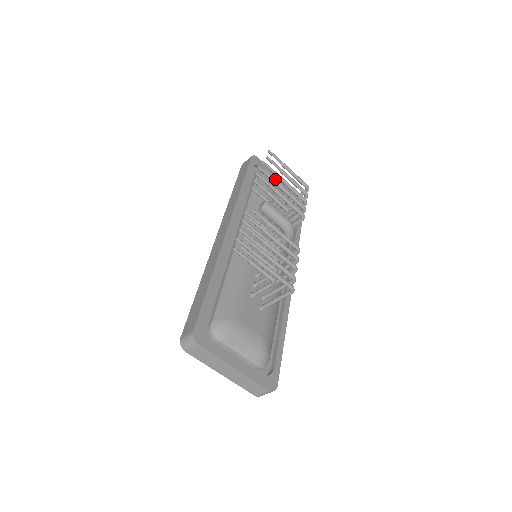
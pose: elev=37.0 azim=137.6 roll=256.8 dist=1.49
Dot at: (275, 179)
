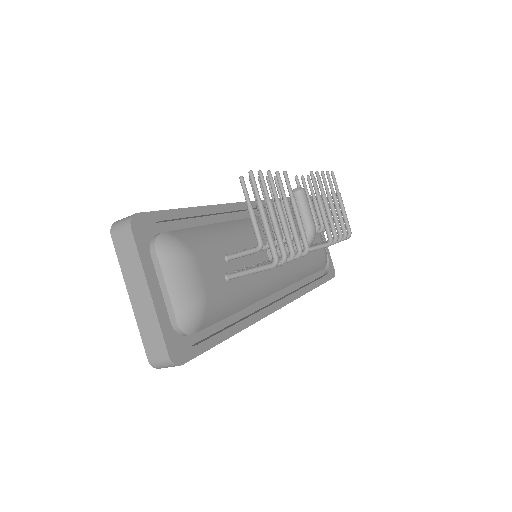
Dot at: occluded
